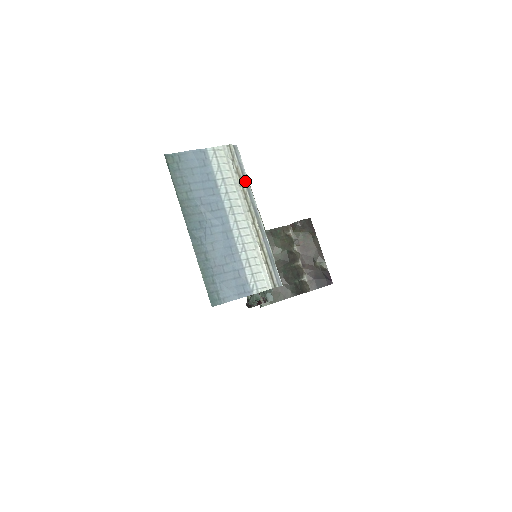
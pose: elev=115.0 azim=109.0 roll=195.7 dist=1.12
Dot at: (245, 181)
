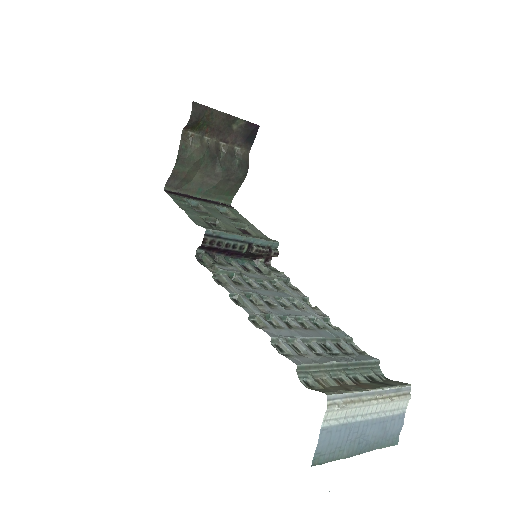
Dot at: (353, 397)
